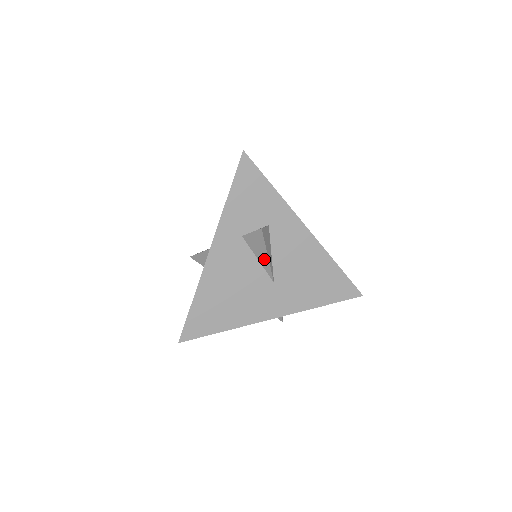
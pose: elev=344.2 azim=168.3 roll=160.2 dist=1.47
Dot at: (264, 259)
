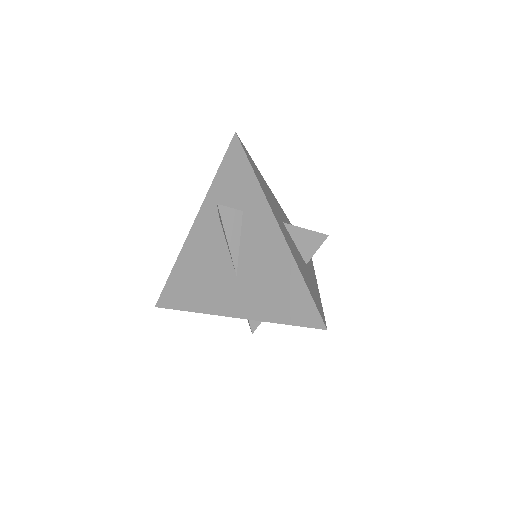
Dot at: (228, 244)
